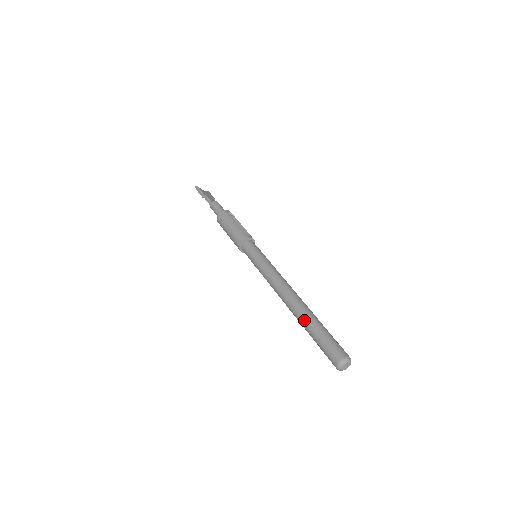
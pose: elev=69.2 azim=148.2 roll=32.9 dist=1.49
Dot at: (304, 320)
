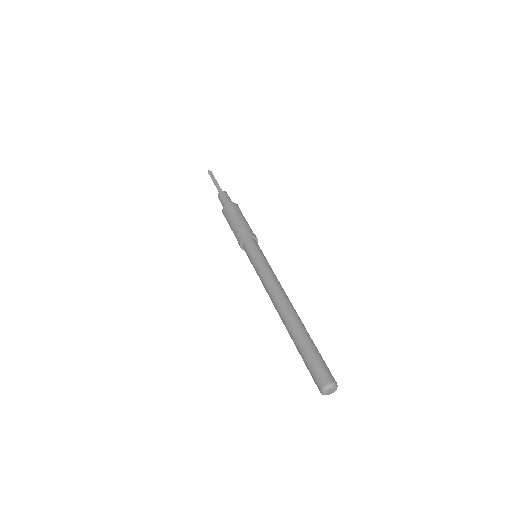
Dot at: (298, 331)
